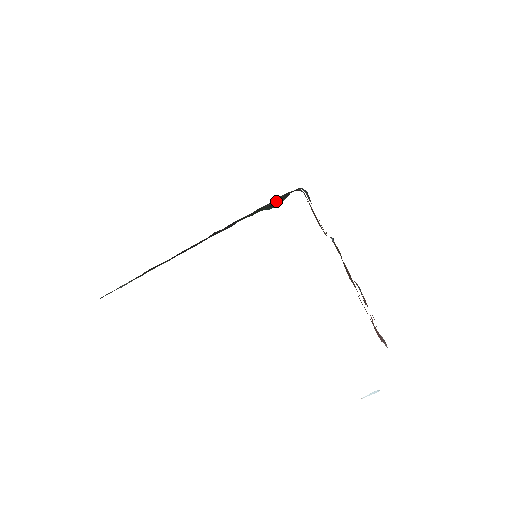
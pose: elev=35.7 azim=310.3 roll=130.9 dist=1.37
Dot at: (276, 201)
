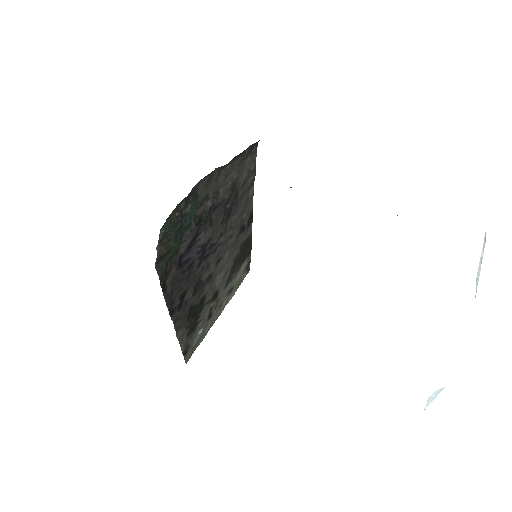
Dot at: (176, 219)
